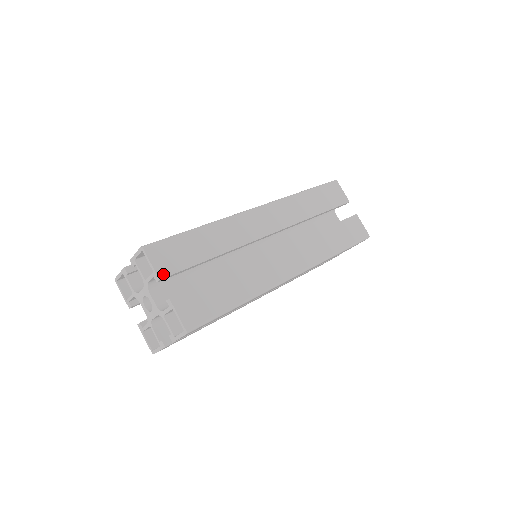
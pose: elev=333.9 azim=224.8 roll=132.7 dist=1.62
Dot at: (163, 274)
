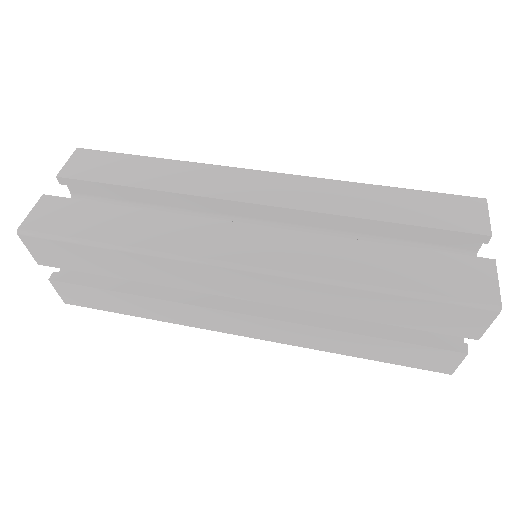
Dot at: (43, 262)
